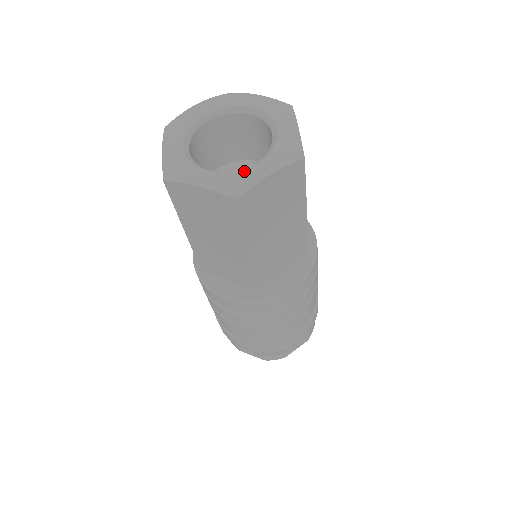
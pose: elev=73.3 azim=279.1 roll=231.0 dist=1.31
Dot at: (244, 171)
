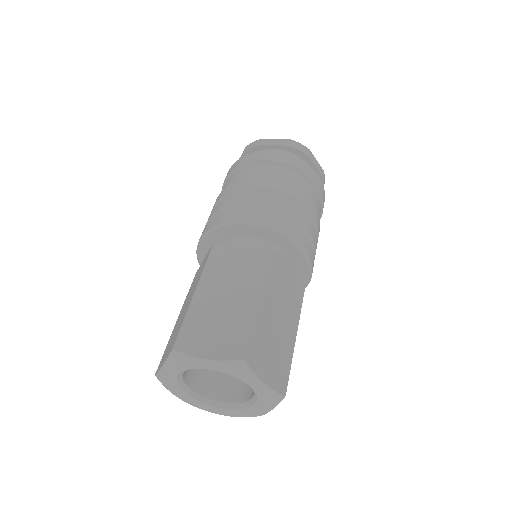
Dot at: (249, 410)
